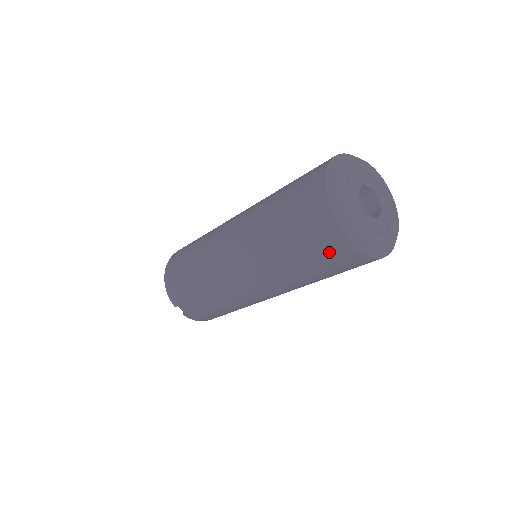
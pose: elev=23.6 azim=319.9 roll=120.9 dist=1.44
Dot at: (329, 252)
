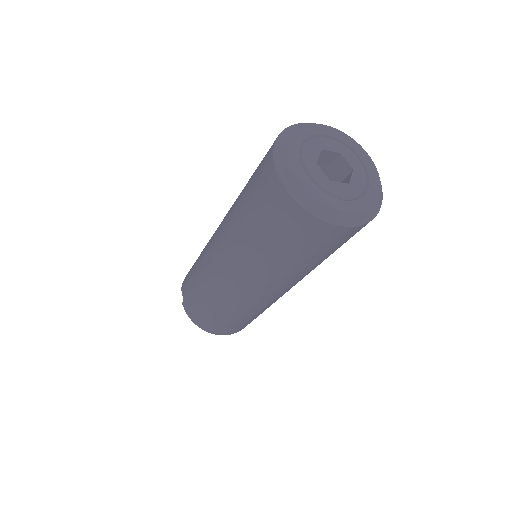
Dot at: (262, 185)
